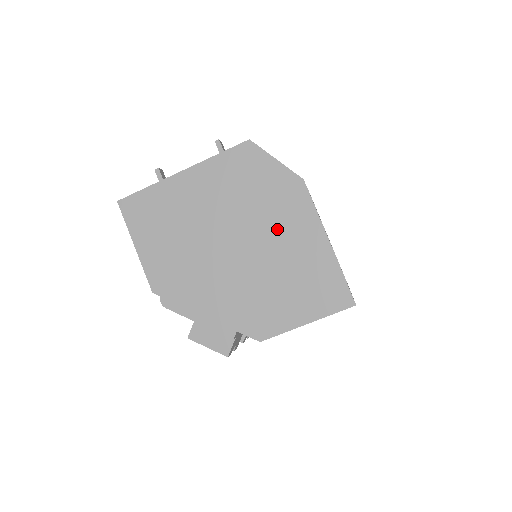
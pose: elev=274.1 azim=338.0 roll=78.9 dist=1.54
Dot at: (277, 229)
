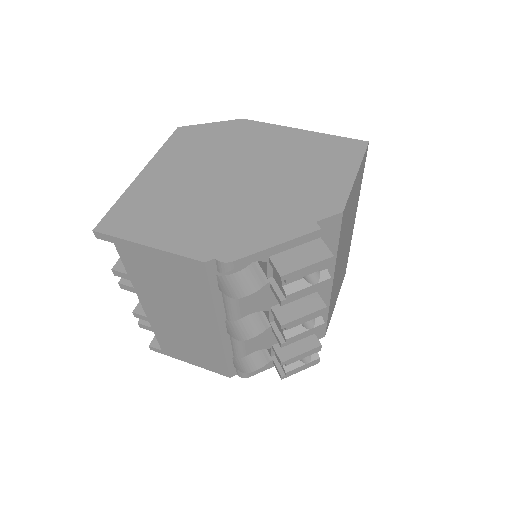
Dot at: (259, 149)
